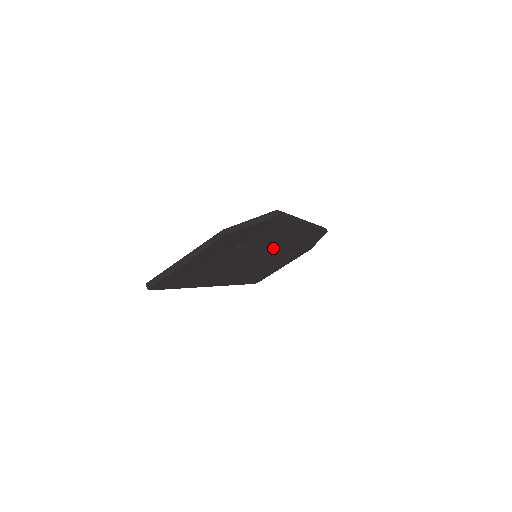
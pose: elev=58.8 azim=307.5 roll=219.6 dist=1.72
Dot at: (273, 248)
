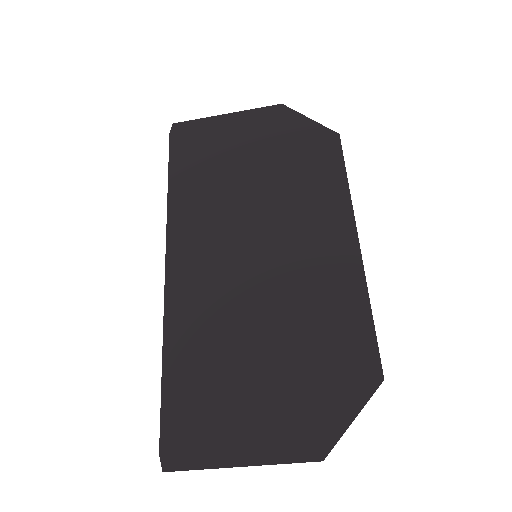
Dot at: (286, 248)
